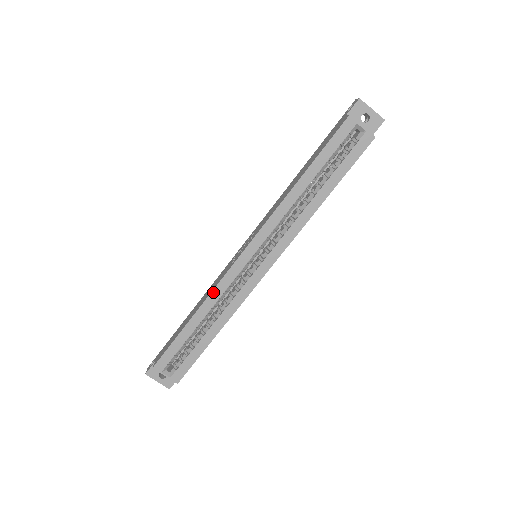
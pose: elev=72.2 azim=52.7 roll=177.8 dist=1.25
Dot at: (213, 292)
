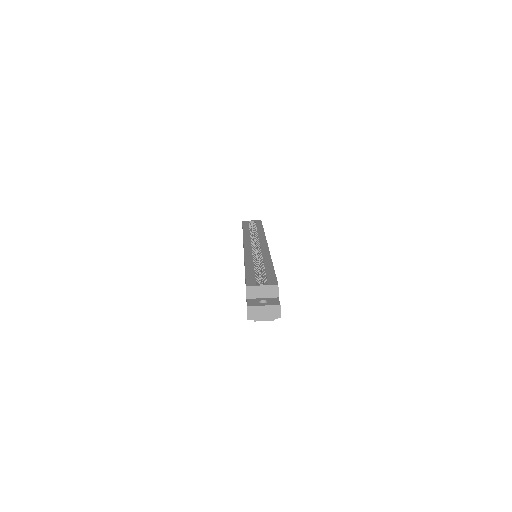
Dot at: (245, 256)
